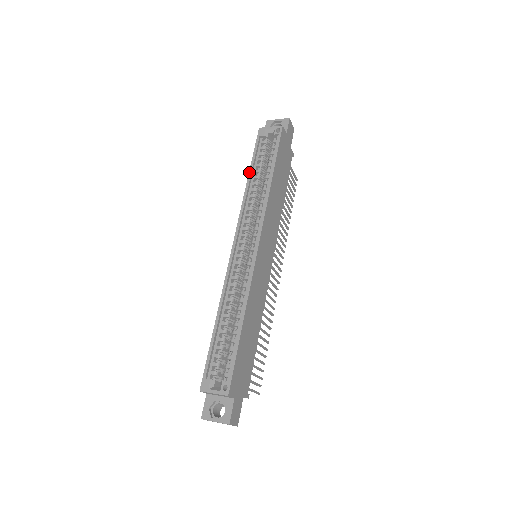
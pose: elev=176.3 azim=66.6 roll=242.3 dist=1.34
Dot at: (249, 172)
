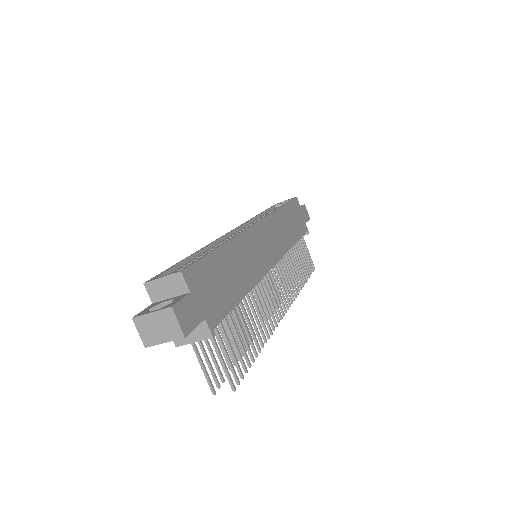
Dot at: (260, 213)
